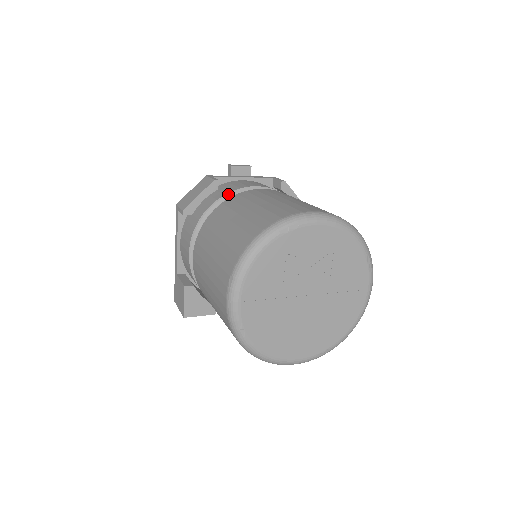
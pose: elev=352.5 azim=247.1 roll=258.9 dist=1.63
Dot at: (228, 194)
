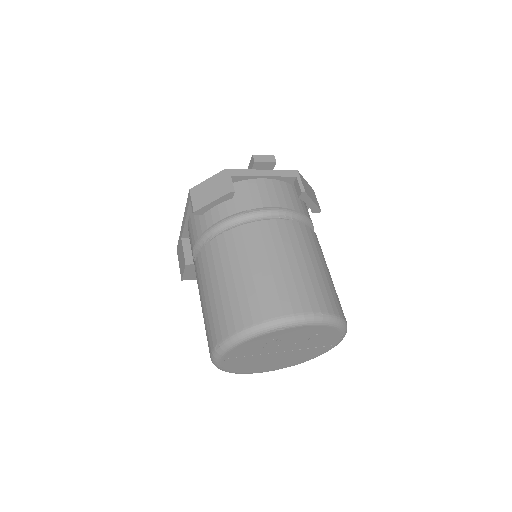
Dot at: (241, 212)
